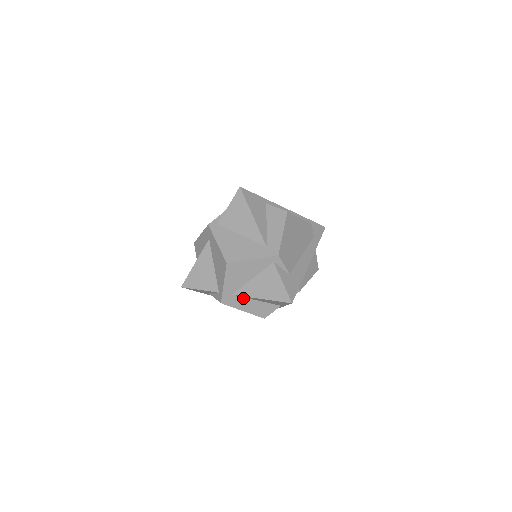
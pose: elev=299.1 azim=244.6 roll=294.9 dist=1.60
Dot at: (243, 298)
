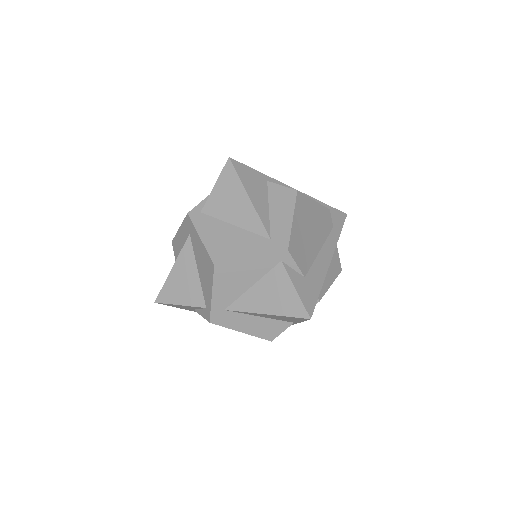
Dot at: (240, 314)
